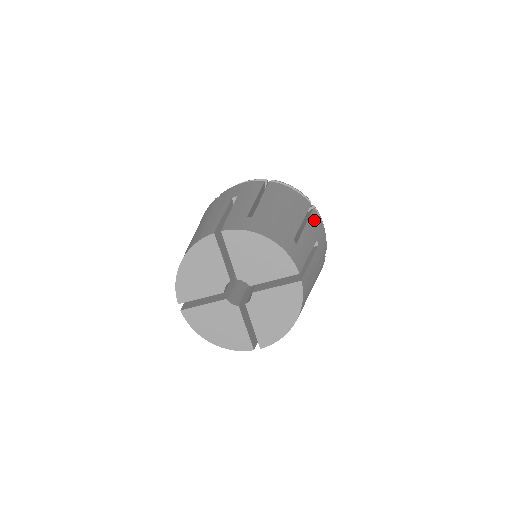
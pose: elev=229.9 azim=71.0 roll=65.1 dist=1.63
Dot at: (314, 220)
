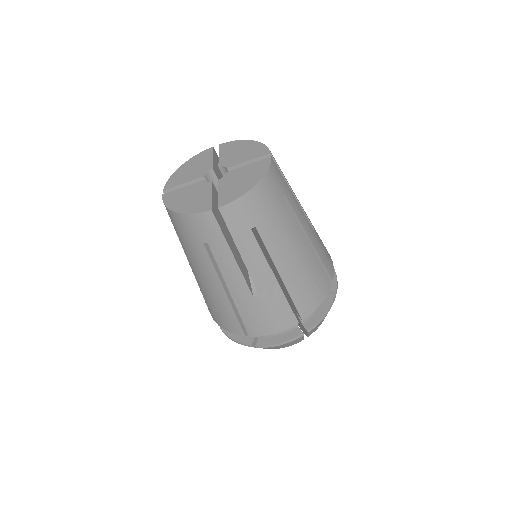
Dot at: occluded
